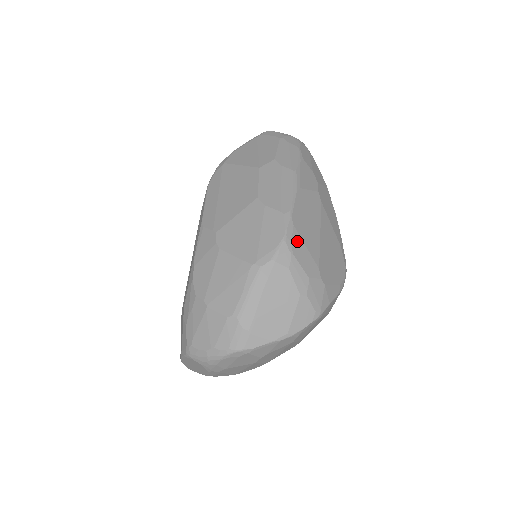
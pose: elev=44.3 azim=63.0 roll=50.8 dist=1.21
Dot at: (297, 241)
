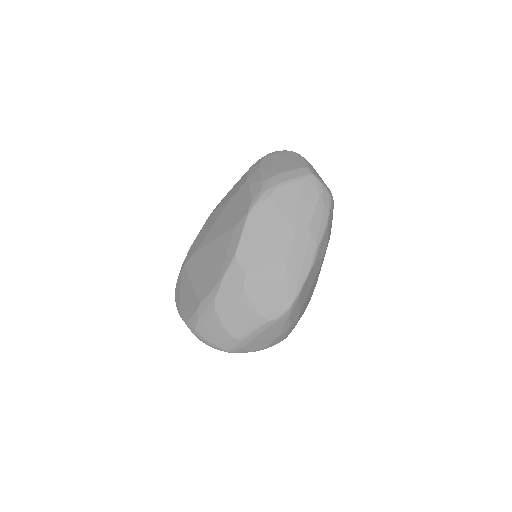
Dot at: (296, 306)
